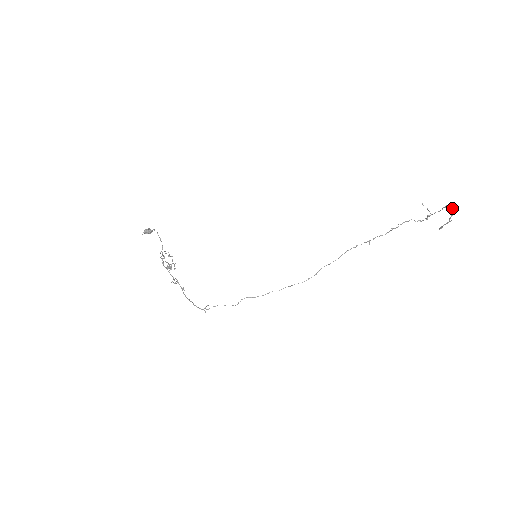
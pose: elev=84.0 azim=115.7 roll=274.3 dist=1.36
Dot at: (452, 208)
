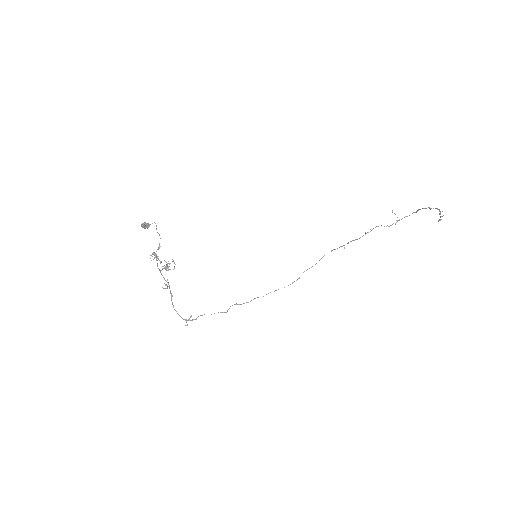
Dot at: occluded
